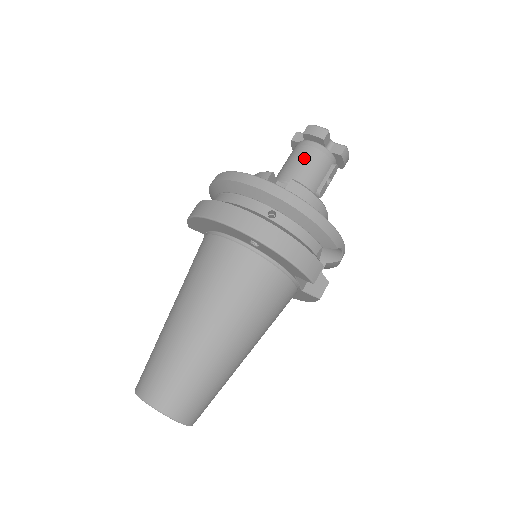
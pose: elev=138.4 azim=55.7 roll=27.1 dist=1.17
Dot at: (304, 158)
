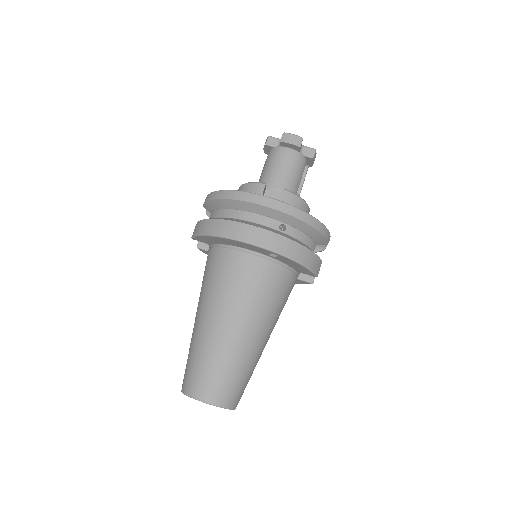
Dot at: (285, 165)
